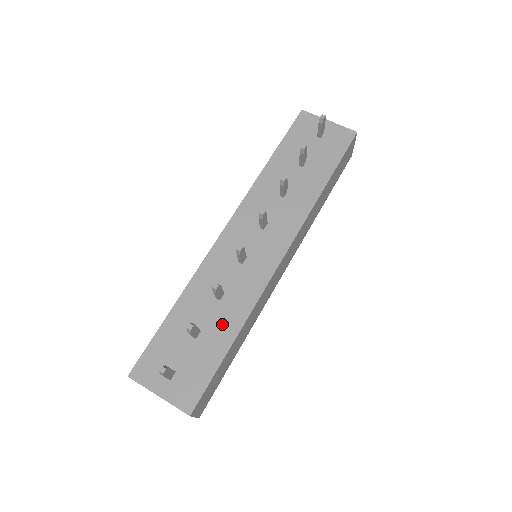
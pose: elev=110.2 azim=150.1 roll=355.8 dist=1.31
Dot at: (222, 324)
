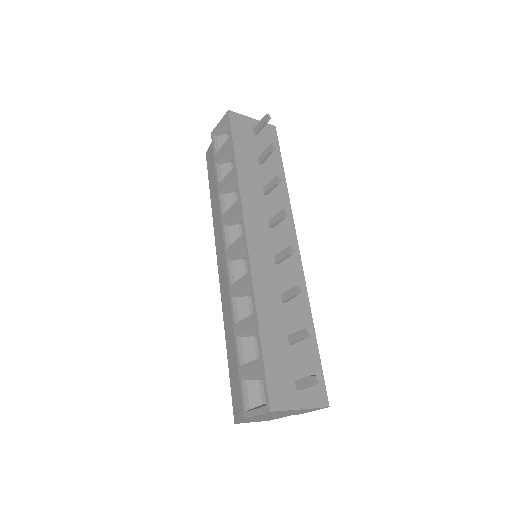
Dot at: (299, 321)
